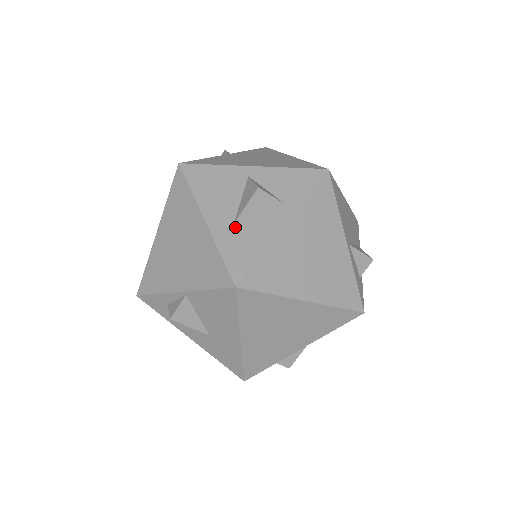
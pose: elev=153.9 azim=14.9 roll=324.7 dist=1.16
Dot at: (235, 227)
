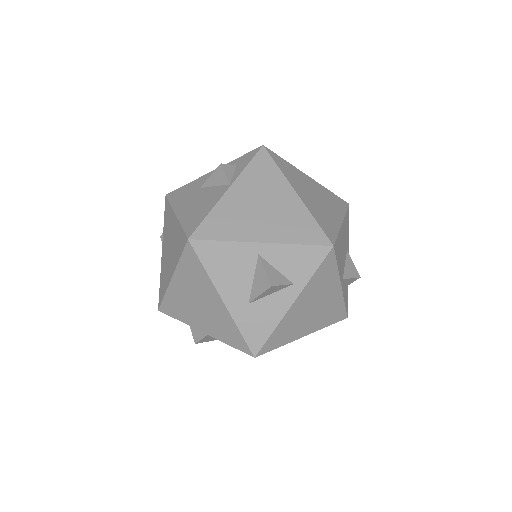
Dot at: (250, 307)
